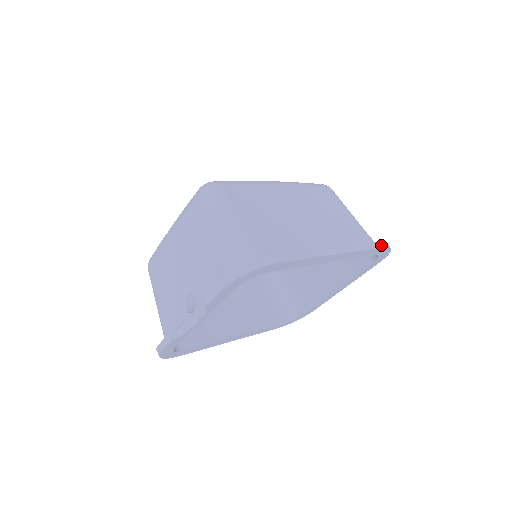
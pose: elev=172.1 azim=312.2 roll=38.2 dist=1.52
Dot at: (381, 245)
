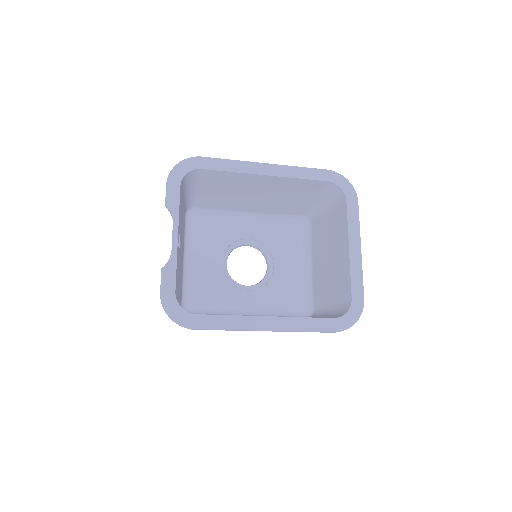
Dot at: (323, 170)
